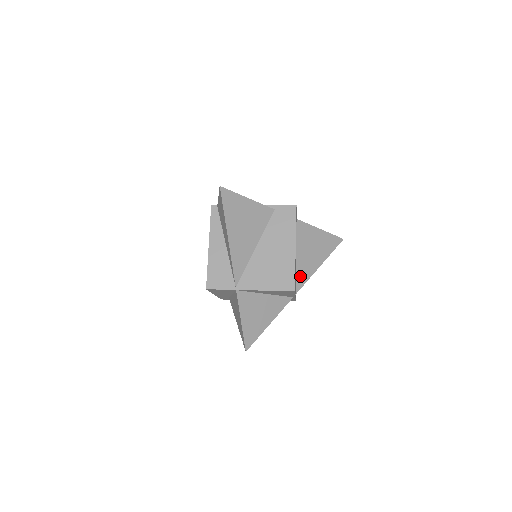
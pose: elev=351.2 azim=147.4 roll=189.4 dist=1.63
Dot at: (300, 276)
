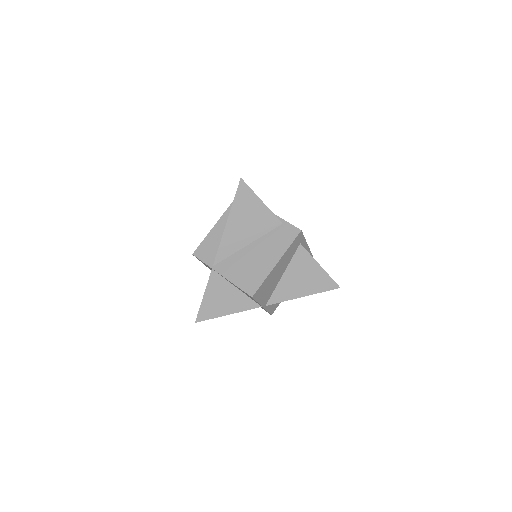
Dot at: (278, 293)
